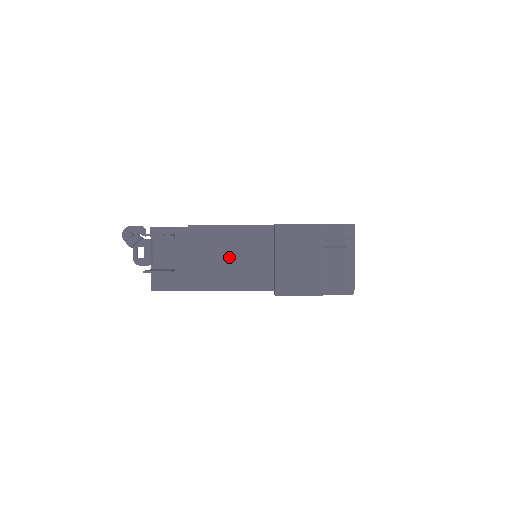
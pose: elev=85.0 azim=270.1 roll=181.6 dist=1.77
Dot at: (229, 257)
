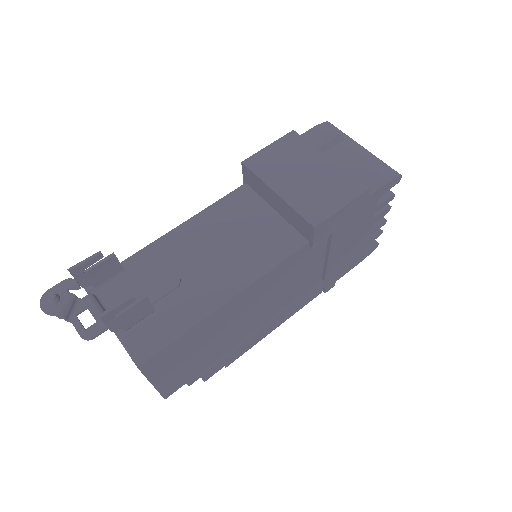
Dot at: (218, 247)
